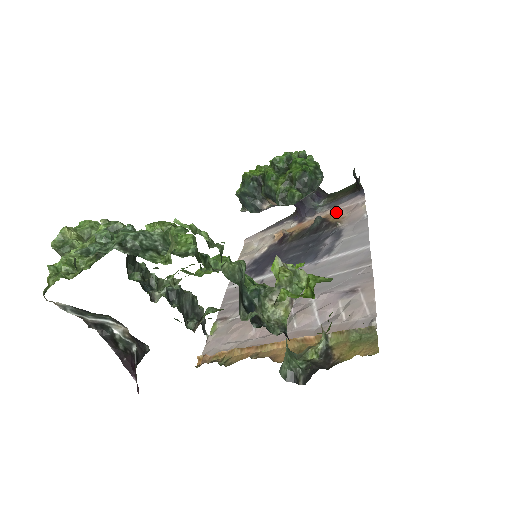
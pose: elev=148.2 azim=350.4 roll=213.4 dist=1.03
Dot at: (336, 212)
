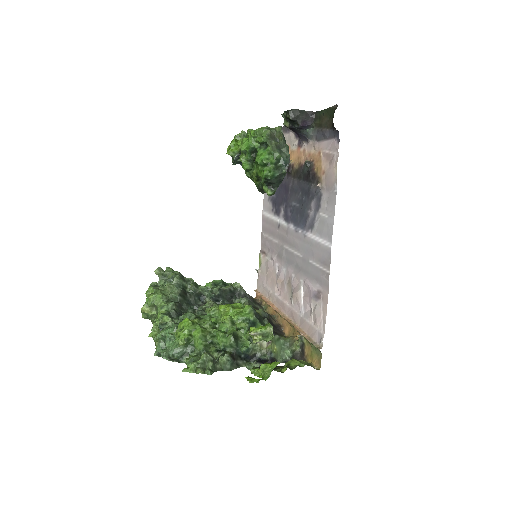
Dot at: (320, 156)
